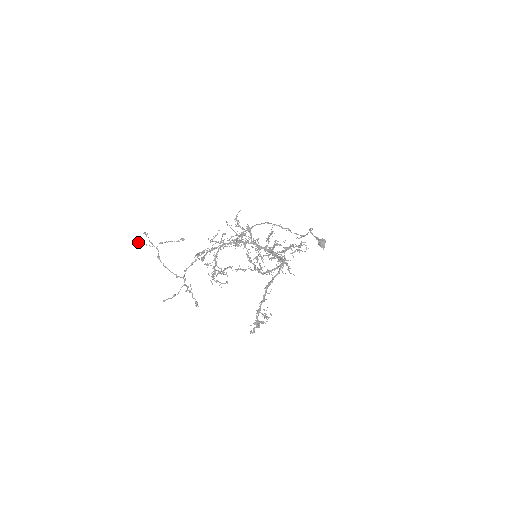
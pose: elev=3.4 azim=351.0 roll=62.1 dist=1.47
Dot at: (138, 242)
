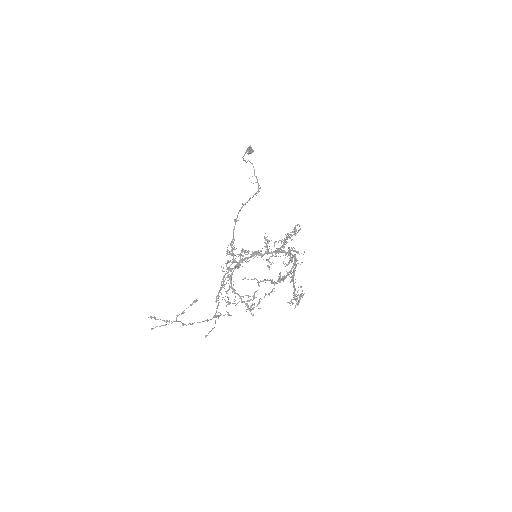
Dot at: (153, 328)
